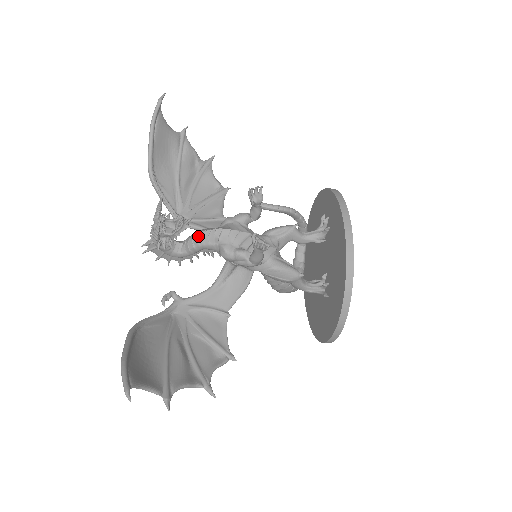
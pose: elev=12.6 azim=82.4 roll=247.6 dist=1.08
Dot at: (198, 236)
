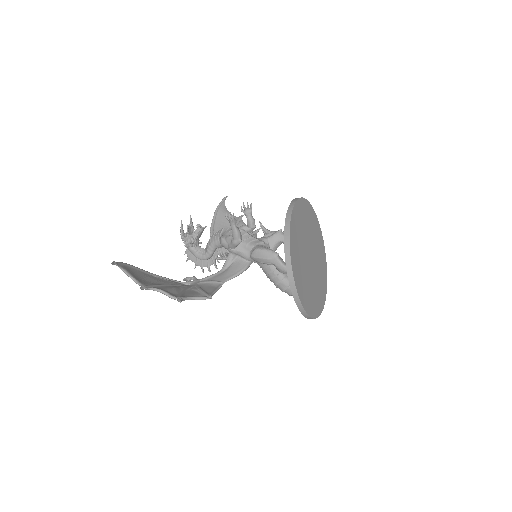
Dot at: (211, 238)
